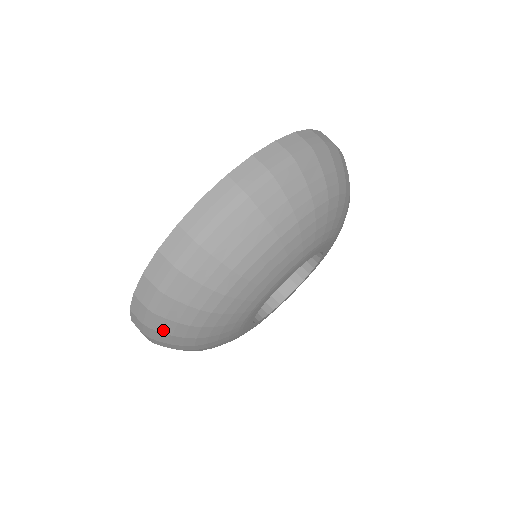
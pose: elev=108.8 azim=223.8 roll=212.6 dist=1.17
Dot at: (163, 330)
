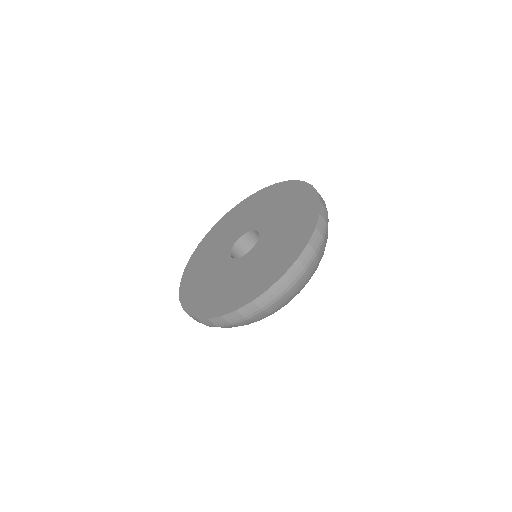
Dot at: occluded
